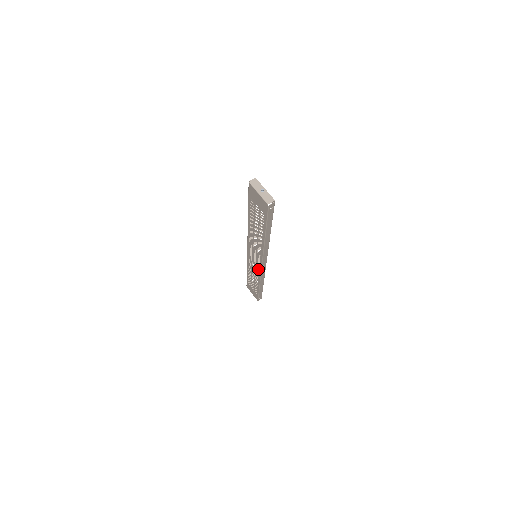
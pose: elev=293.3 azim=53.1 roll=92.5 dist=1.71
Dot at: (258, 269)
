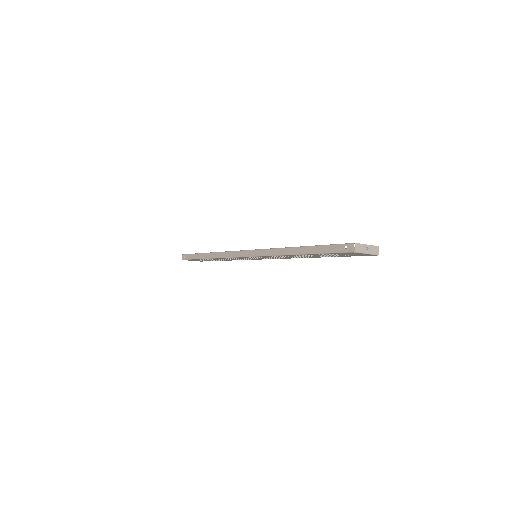
Dot at: (251, 259)
